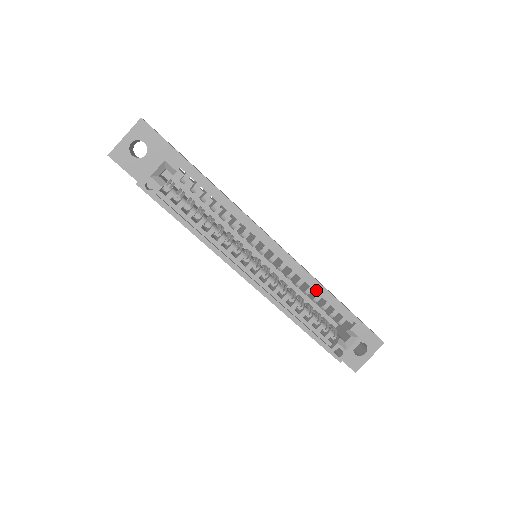
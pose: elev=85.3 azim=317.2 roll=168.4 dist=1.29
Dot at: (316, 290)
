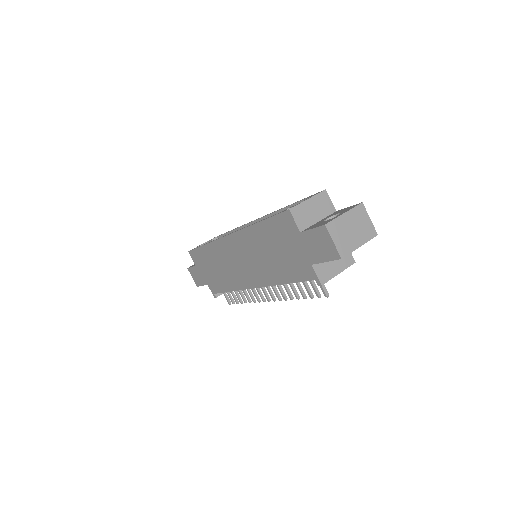
Dot at: occluded
